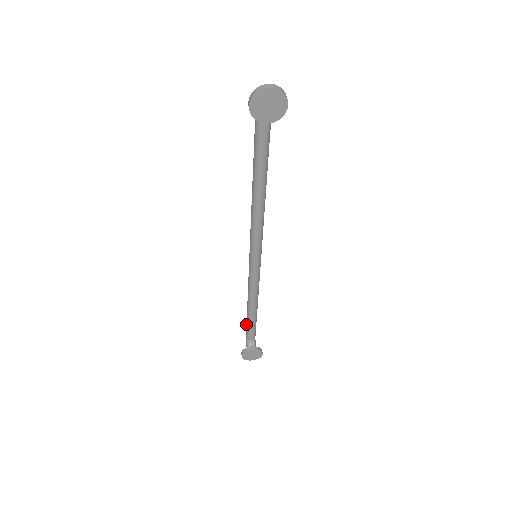
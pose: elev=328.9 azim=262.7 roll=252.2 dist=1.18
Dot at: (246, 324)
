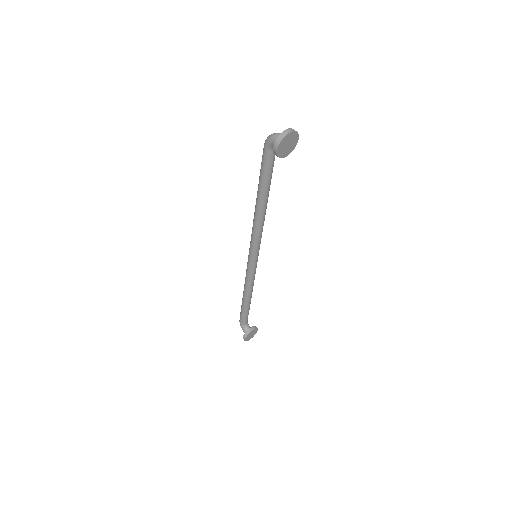
Dot at: (241, 313)
